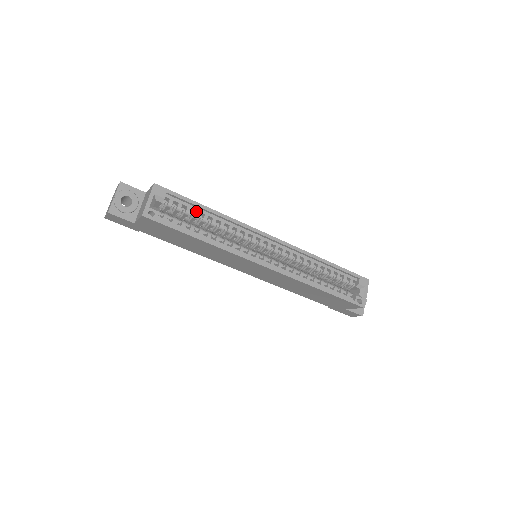
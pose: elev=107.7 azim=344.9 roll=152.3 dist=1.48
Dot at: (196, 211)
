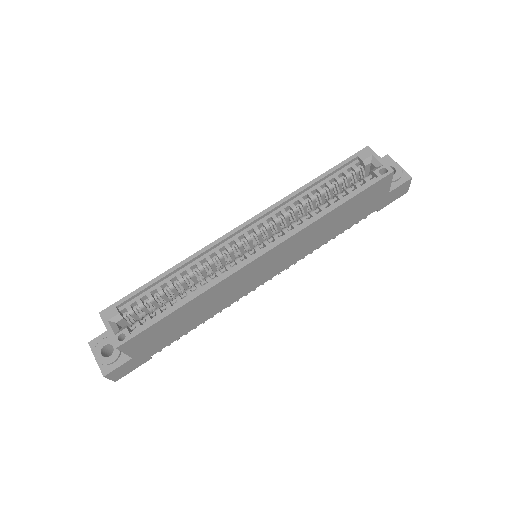
Dot at: (156, 289)
